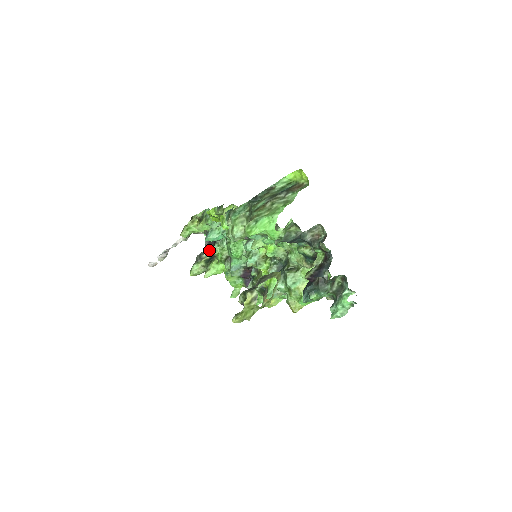
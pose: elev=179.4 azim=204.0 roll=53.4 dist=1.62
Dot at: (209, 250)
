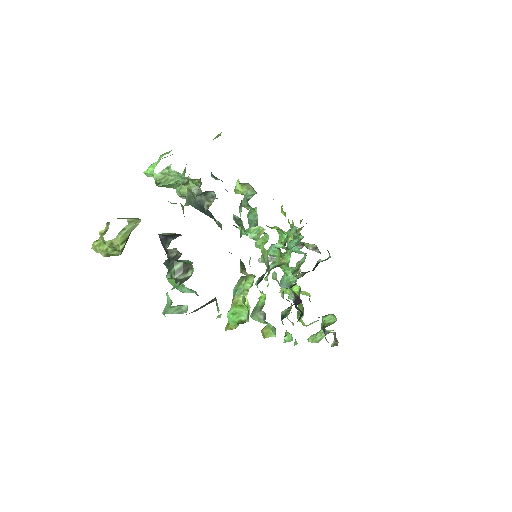
Dot at: occluded
